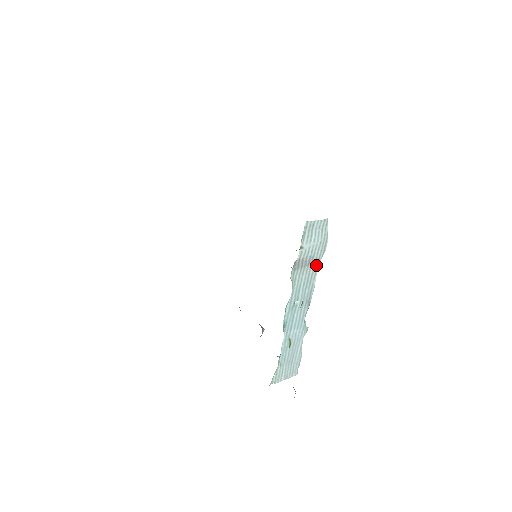
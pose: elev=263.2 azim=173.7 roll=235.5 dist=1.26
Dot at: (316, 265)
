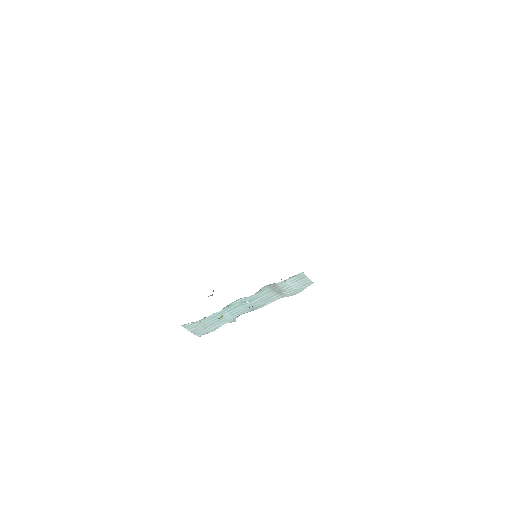
Dot at: (280, 297)
